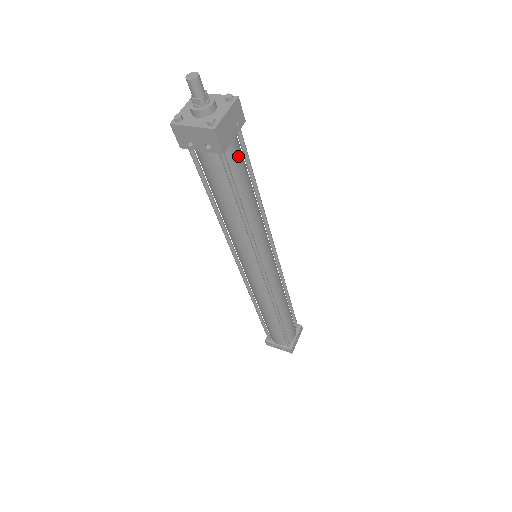
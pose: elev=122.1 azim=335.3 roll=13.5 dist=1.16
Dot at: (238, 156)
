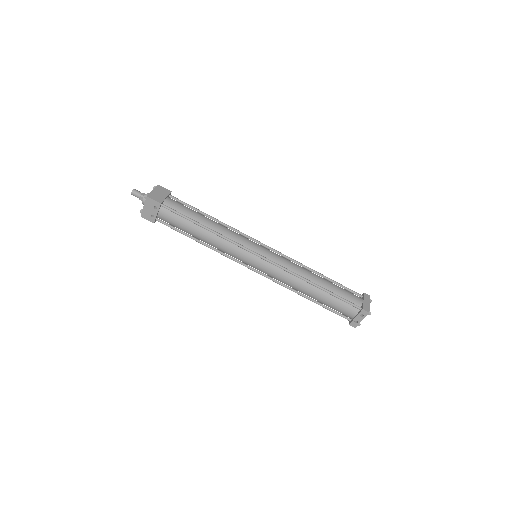
Dot at: (177, 205)
